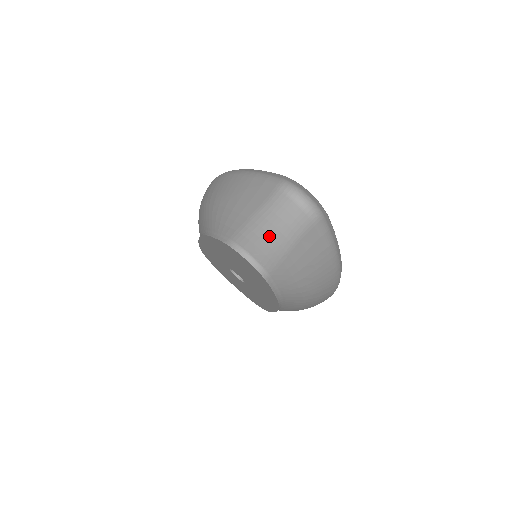
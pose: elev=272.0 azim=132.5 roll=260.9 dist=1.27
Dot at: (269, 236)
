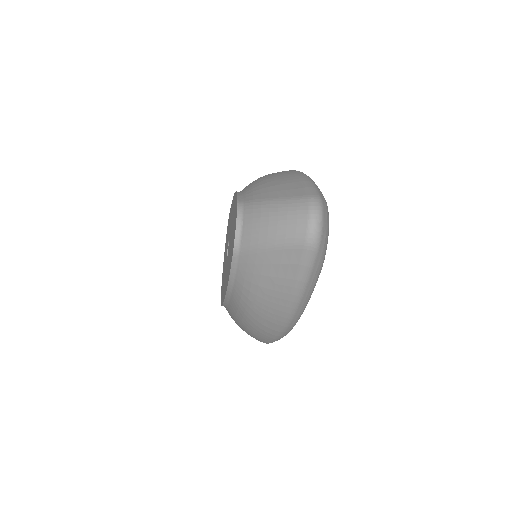
Dot at: (267, 222)
